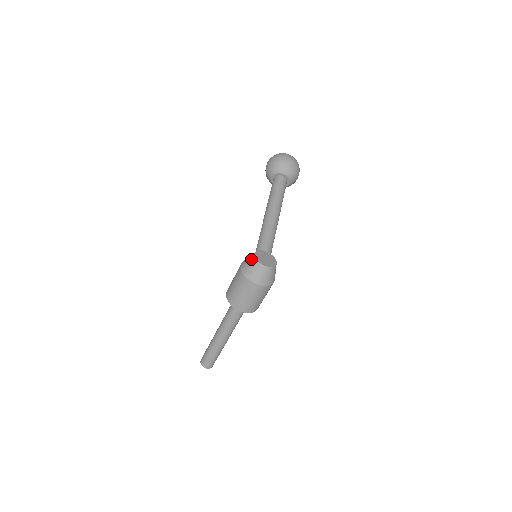
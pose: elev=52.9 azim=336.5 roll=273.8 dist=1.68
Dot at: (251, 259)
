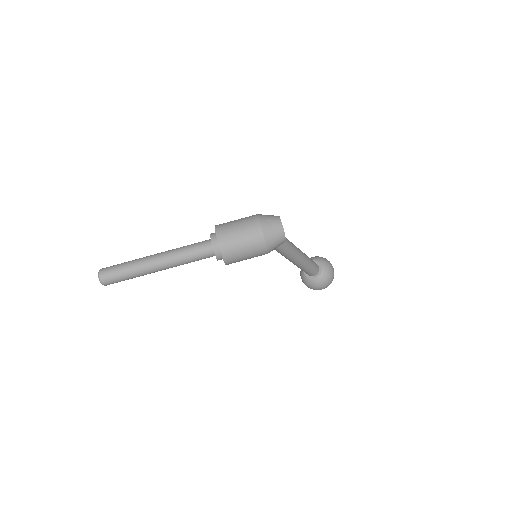
Dot at: occluded
